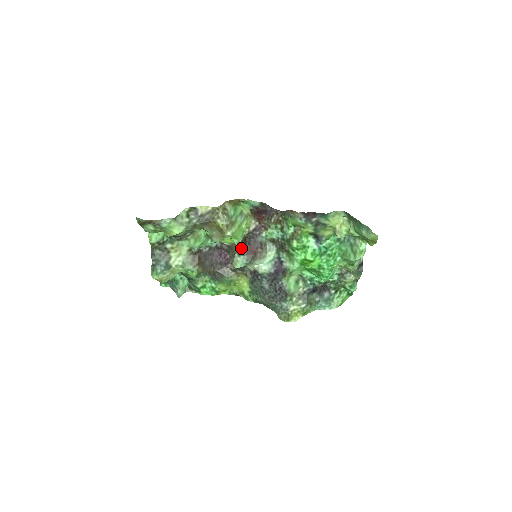
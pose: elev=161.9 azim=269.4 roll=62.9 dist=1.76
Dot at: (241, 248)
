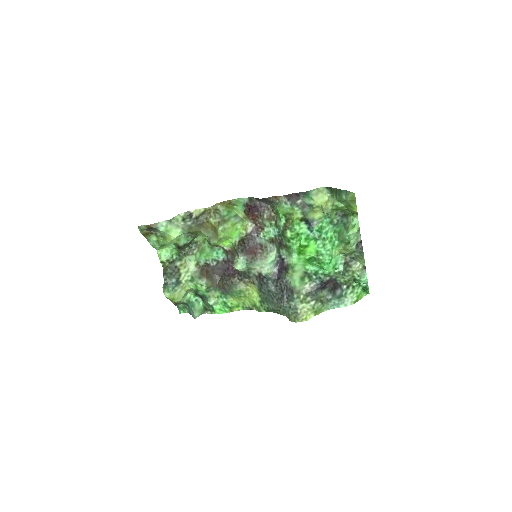
Dot at: (239, 248)
